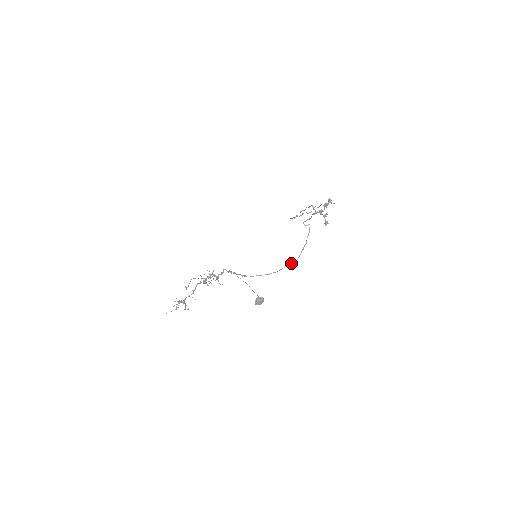
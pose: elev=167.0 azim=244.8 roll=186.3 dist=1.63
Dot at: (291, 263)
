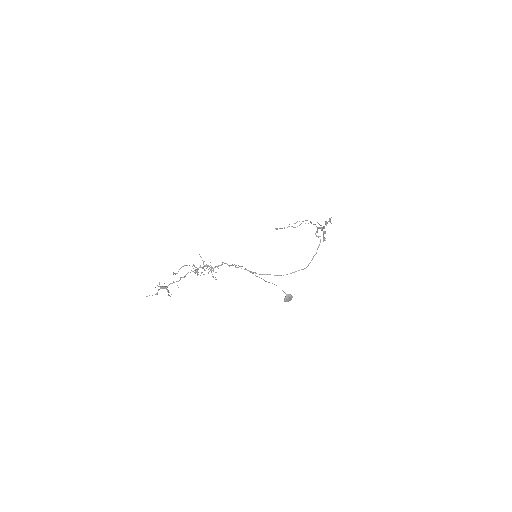
Dot at: (301, 269)
